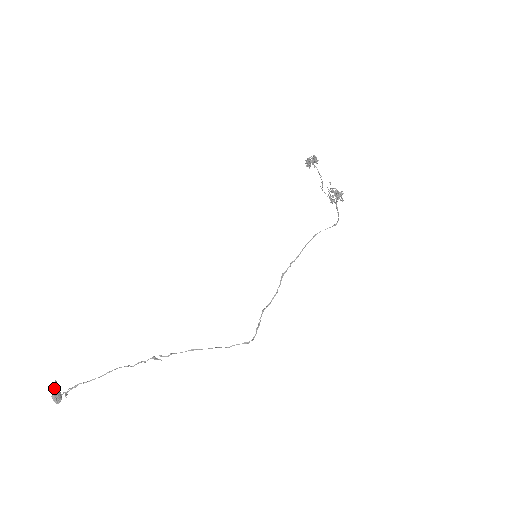
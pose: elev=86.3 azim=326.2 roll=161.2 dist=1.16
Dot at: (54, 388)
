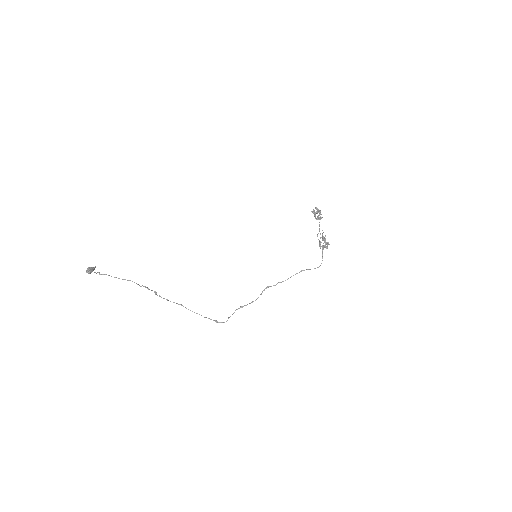
Dot at: (92, 267)
